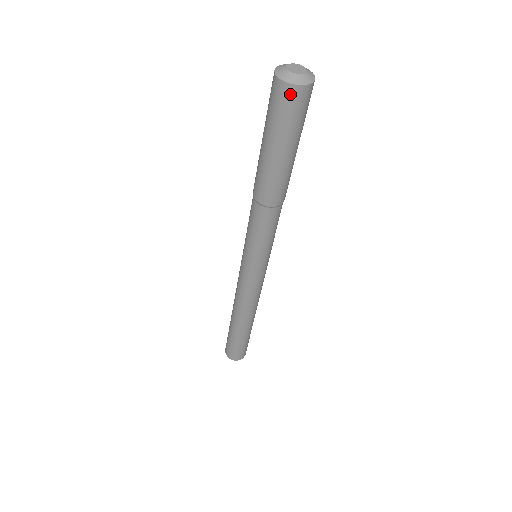
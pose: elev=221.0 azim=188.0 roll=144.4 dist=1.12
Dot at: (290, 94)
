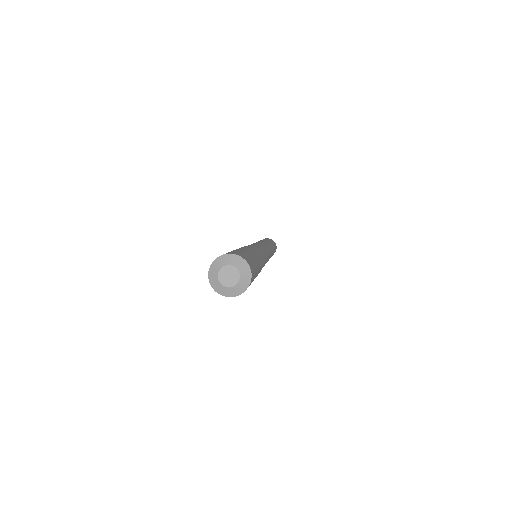
Dot at: (244, 291)
